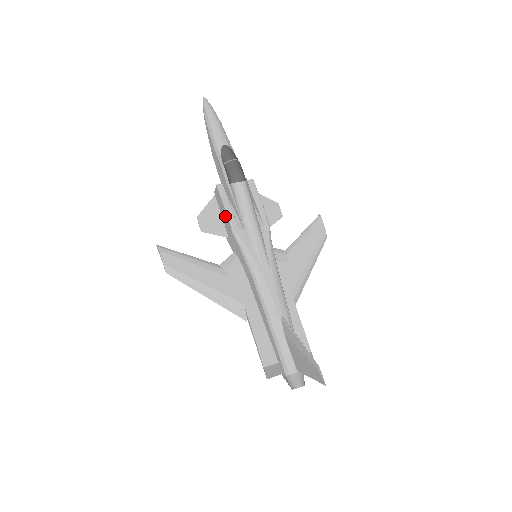
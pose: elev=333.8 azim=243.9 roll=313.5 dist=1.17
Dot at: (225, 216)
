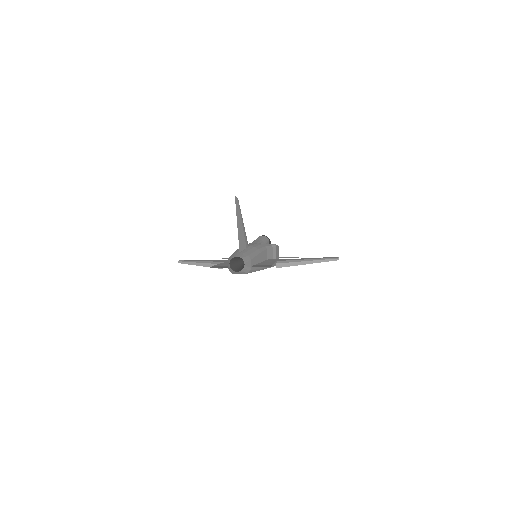
Dot at: occluded
